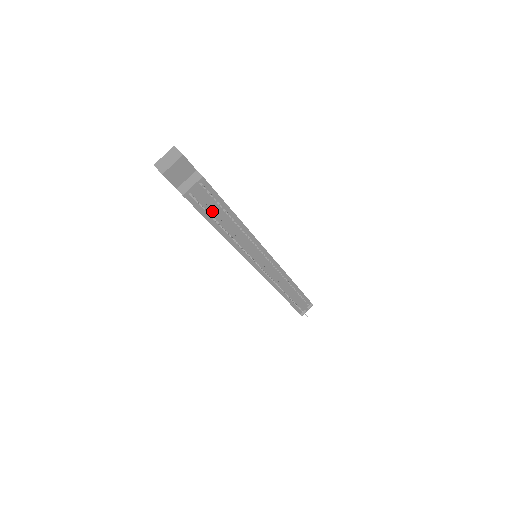
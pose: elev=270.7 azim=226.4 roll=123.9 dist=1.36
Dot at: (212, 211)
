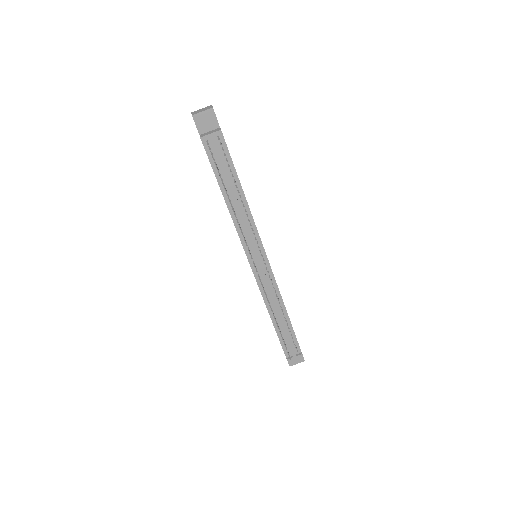
Dot at: (222, 170)
